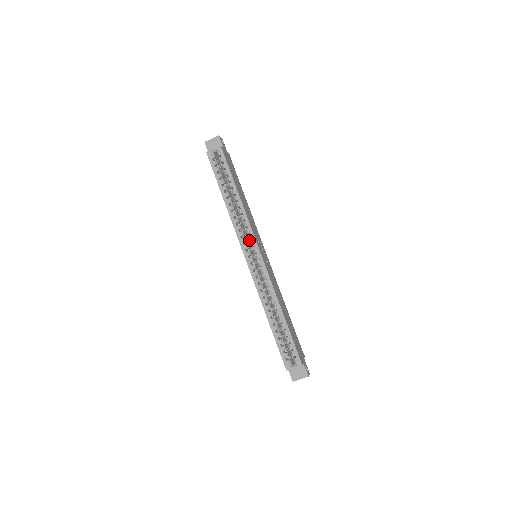
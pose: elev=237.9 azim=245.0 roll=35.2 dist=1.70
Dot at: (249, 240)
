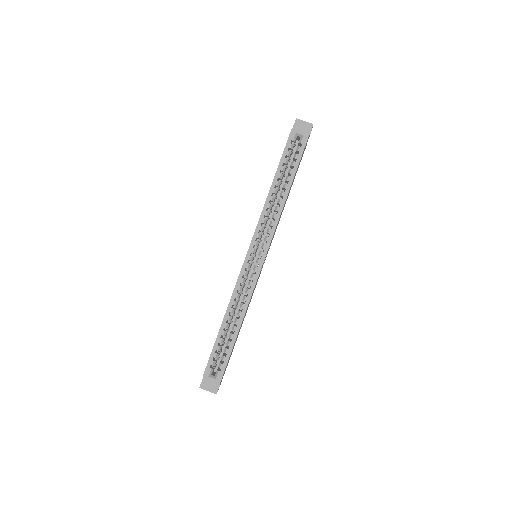
Dot at: (264, 240)
